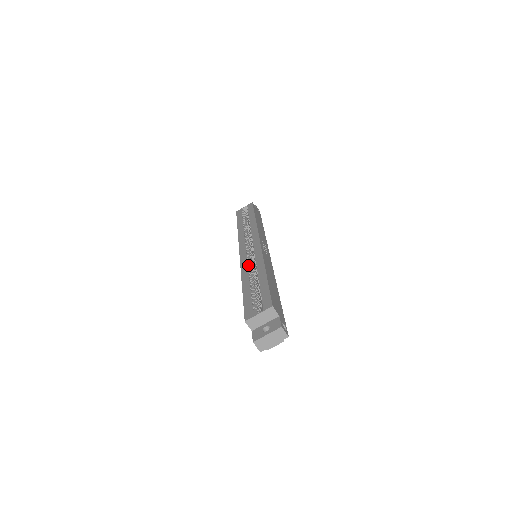
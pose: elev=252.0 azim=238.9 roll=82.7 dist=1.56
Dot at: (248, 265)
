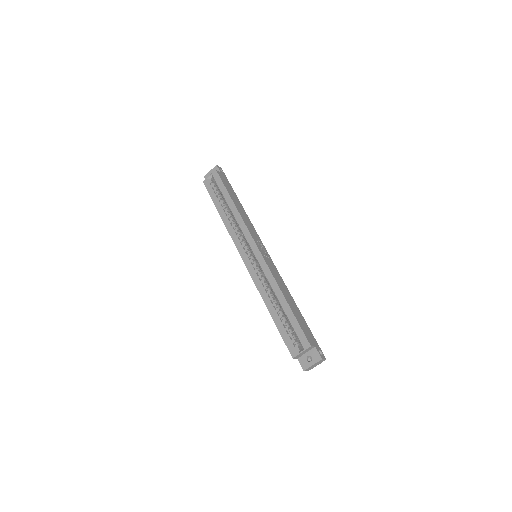
Dot at: (262, 283)
